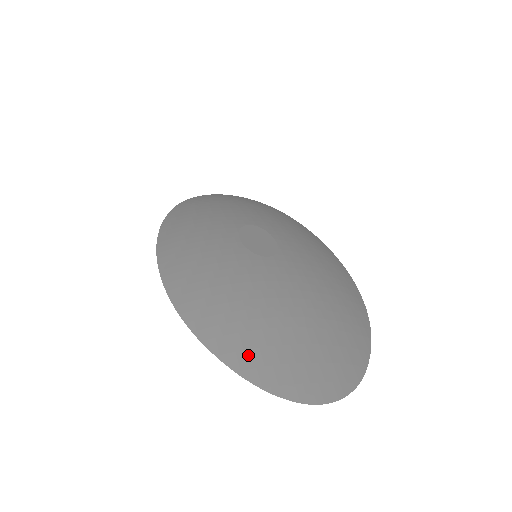
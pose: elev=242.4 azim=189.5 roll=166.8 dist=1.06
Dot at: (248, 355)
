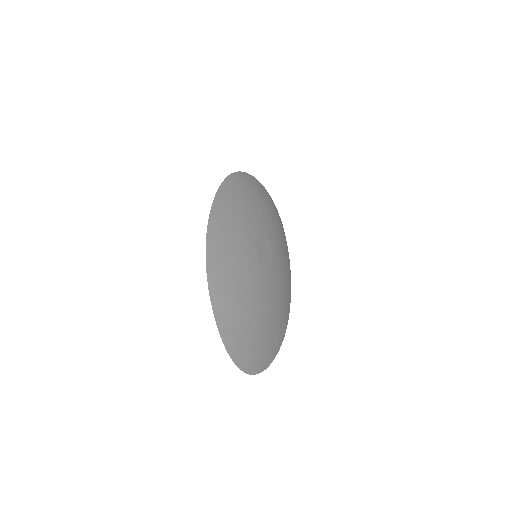
Dot at: (228, 326)
